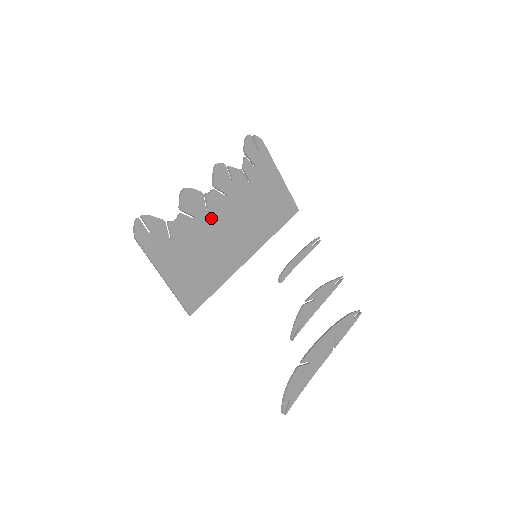
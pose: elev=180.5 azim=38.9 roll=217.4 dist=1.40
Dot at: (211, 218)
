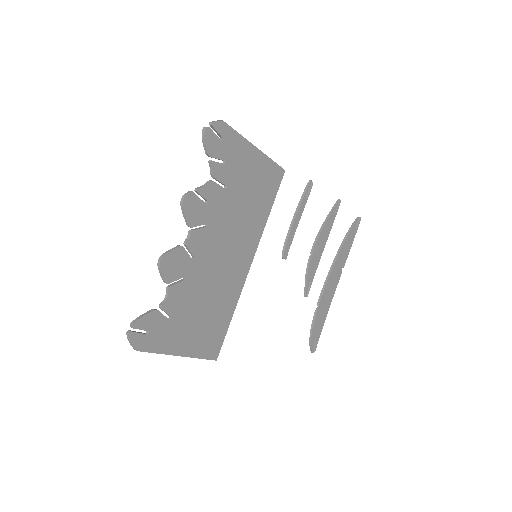
Dot at: (201, 263)
